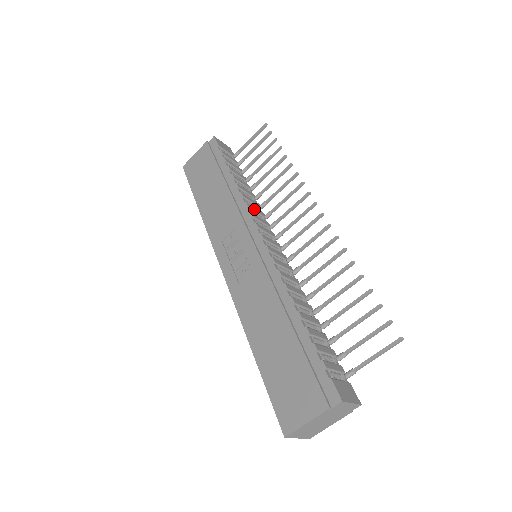
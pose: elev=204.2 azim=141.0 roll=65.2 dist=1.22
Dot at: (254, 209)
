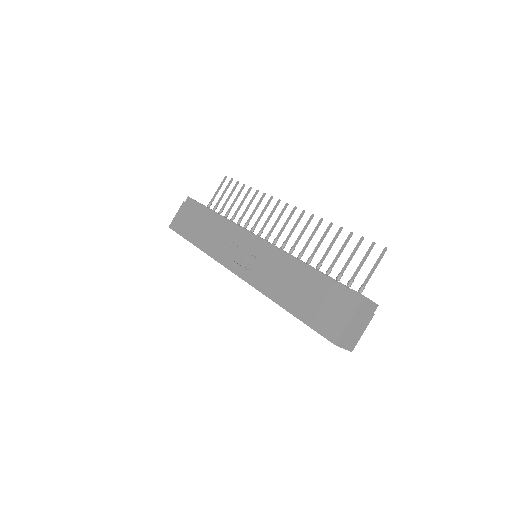
Dot at: occluded
